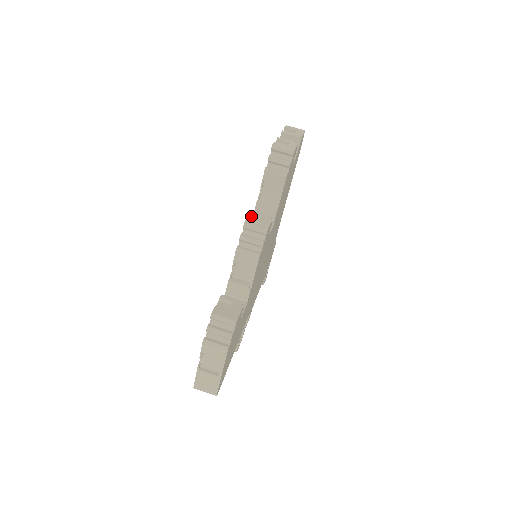
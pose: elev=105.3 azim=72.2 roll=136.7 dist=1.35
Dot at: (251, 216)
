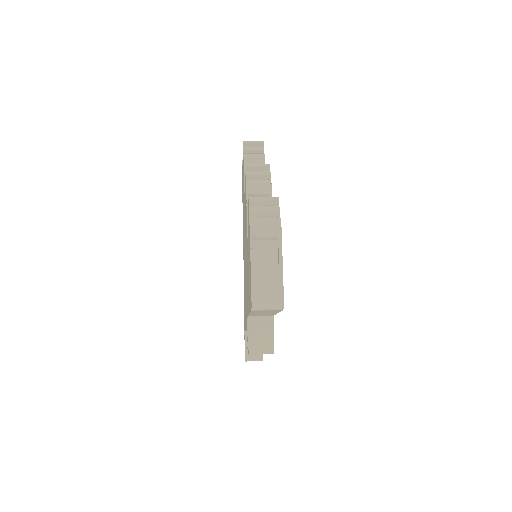
Dot at: occluded
